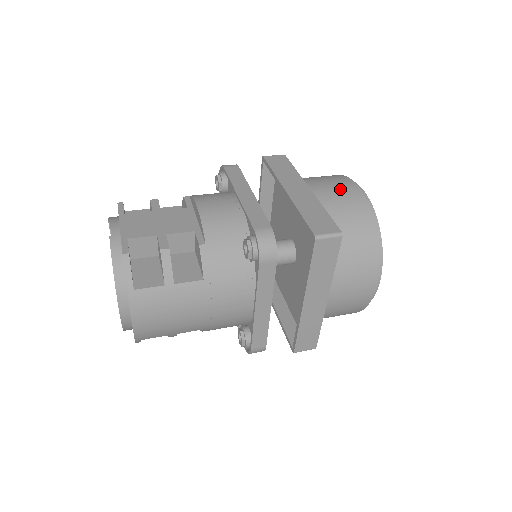
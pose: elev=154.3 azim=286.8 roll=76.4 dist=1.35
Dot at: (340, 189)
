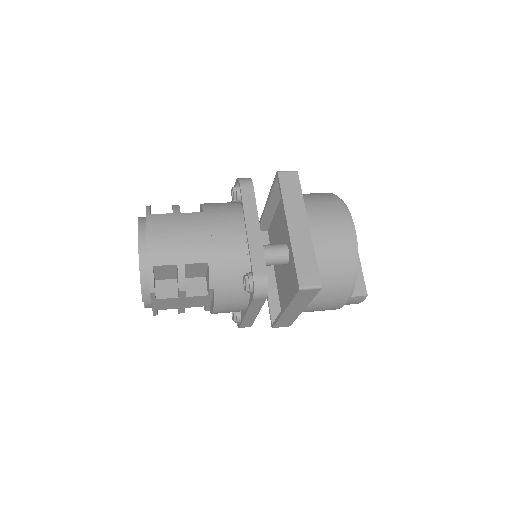
Dot at: occluded
